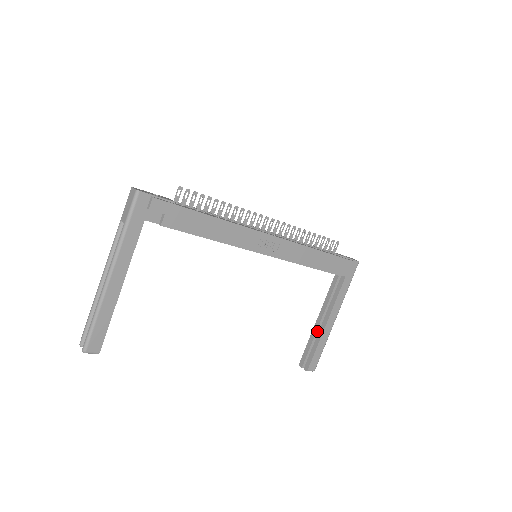
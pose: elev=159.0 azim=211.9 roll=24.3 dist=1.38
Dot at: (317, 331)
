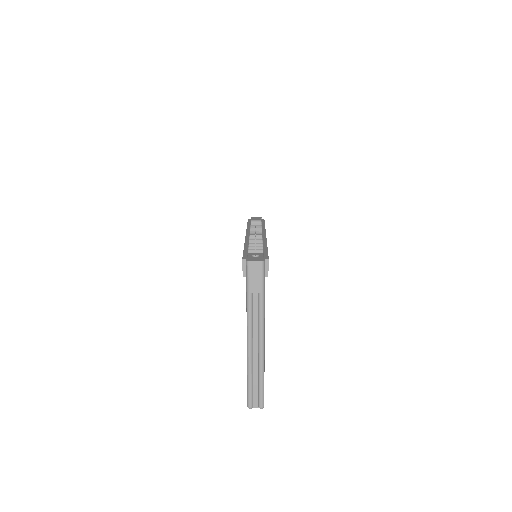
Dot at: occluded
